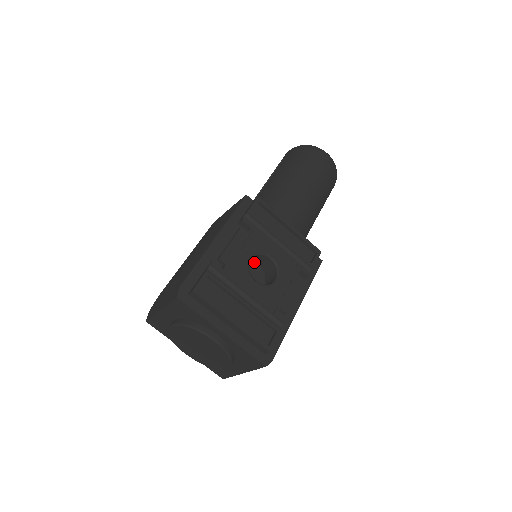
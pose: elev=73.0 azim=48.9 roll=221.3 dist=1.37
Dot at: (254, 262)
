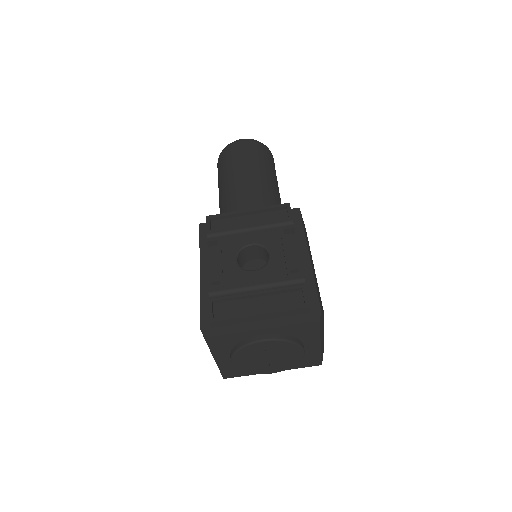
Dot at: (248, 260)
